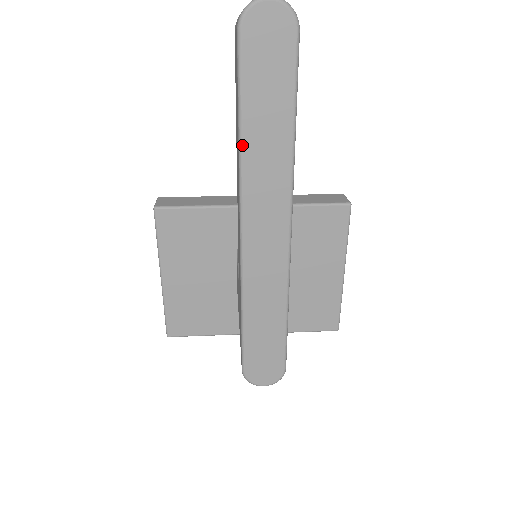
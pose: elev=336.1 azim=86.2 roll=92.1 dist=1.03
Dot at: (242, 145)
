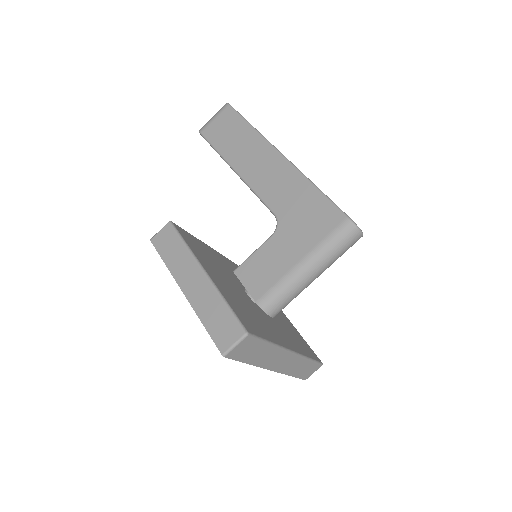
Dot at: (256, 129)
